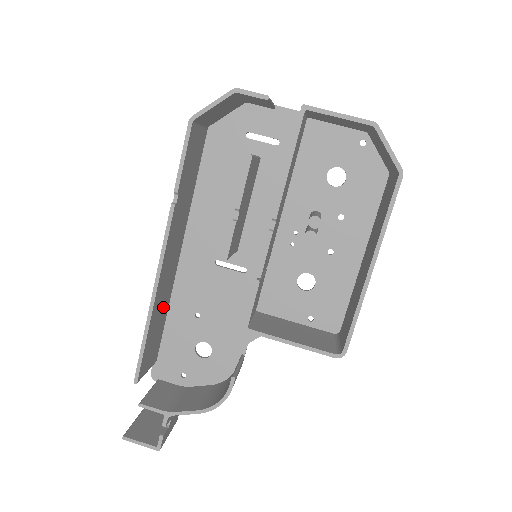
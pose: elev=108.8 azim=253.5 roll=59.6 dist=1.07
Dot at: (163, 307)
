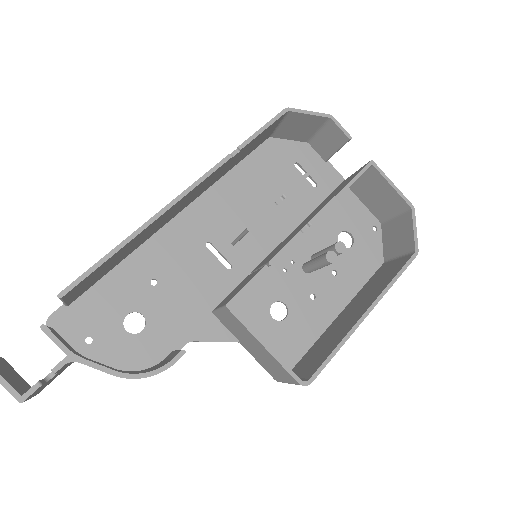
Dot at: (133, 246)
